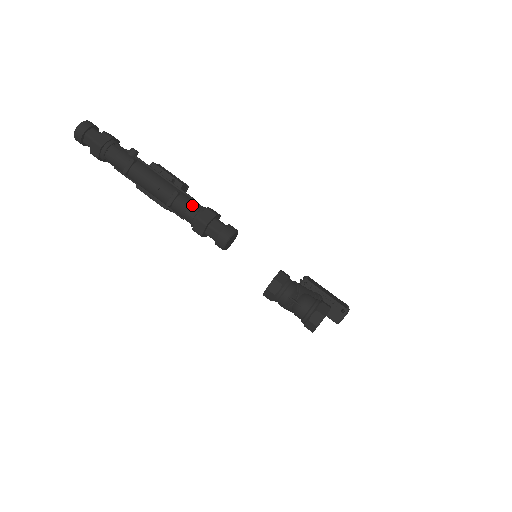
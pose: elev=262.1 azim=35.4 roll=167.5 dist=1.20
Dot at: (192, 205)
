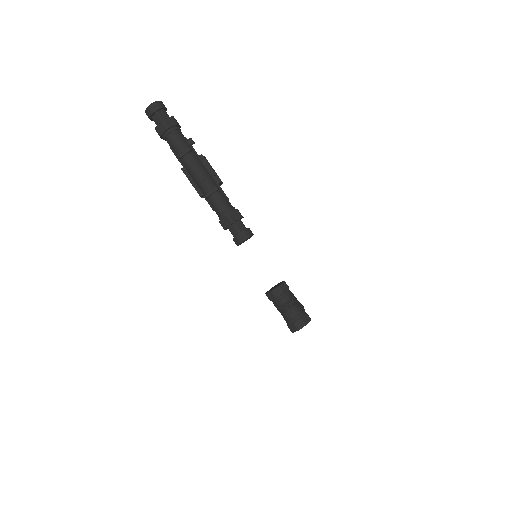
Dot at: (226, 203)
